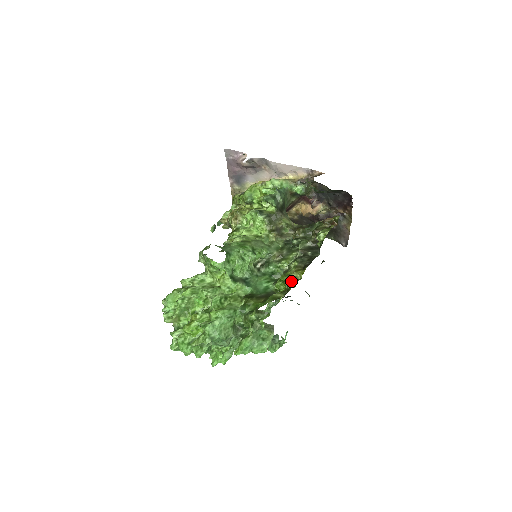
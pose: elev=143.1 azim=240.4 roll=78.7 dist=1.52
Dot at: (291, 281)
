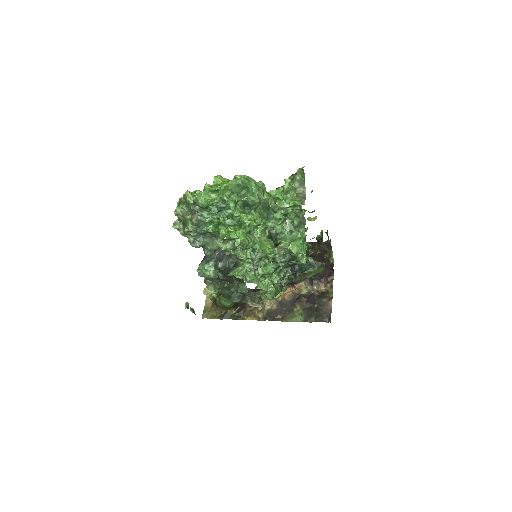
Dot at: (309, 212)
